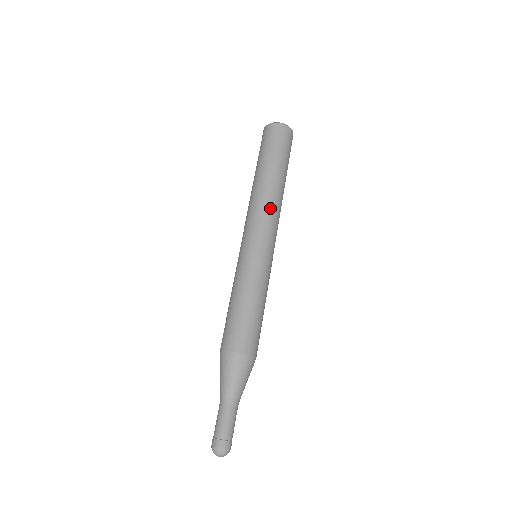
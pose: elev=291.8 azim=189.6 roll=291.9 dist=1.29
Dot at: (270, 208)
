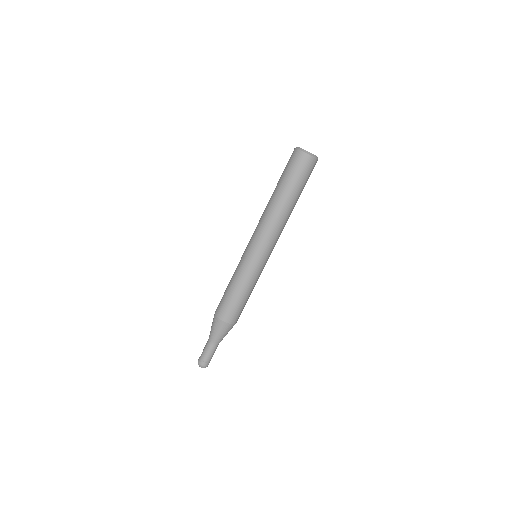
Dot at: (278, 230)
